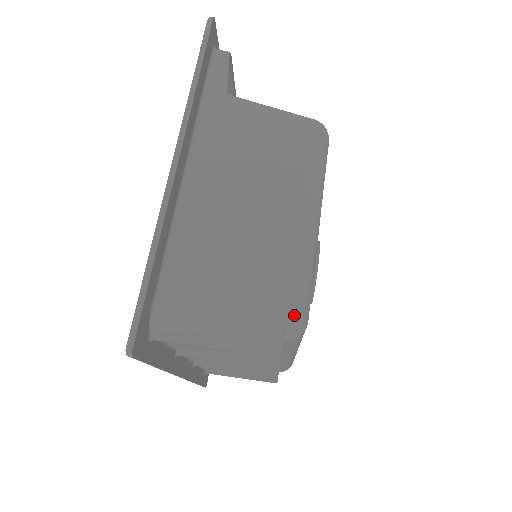
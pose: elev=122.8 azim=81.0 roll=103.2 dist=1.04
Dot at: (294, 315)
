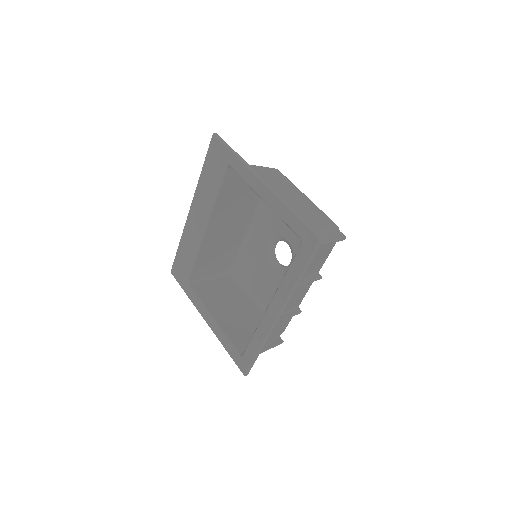
Dot at: (336, 225)
